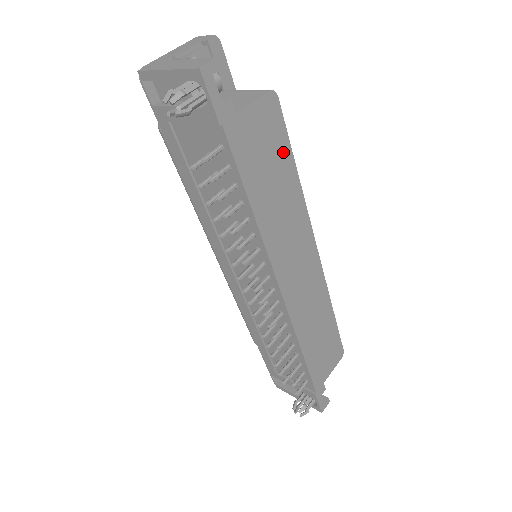
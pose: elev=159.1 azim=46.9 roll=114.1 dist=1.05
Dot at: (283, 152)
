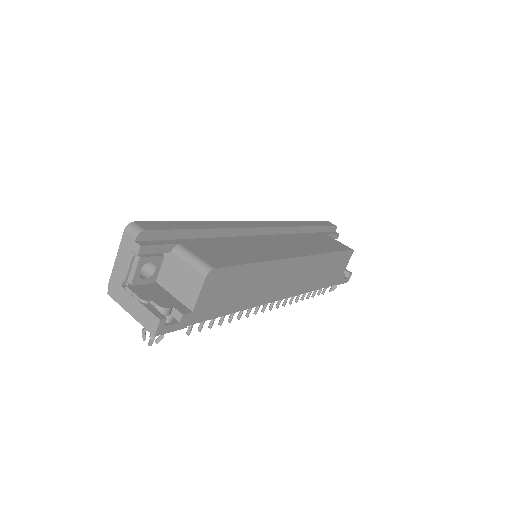
Dot at: (239, 274)
